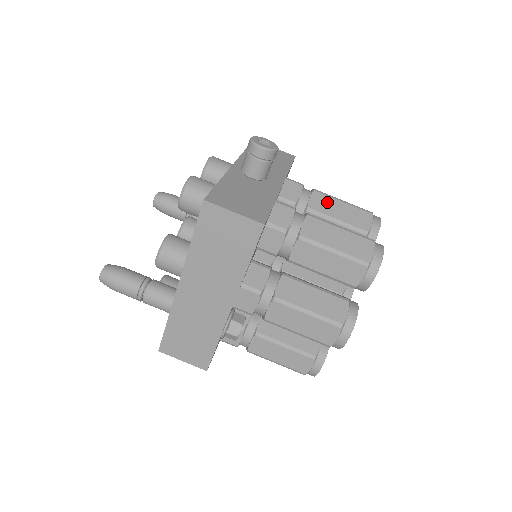
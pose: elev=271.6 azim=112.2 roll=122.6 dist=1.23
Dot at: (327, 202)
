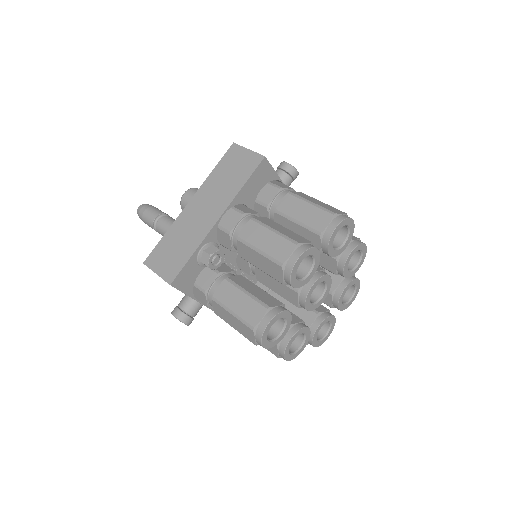
Dot at: occluded
